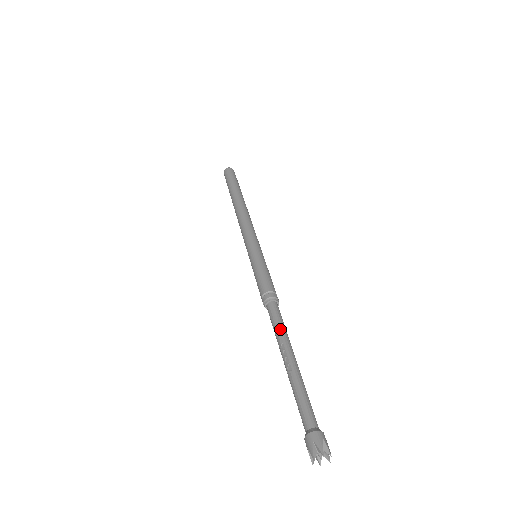
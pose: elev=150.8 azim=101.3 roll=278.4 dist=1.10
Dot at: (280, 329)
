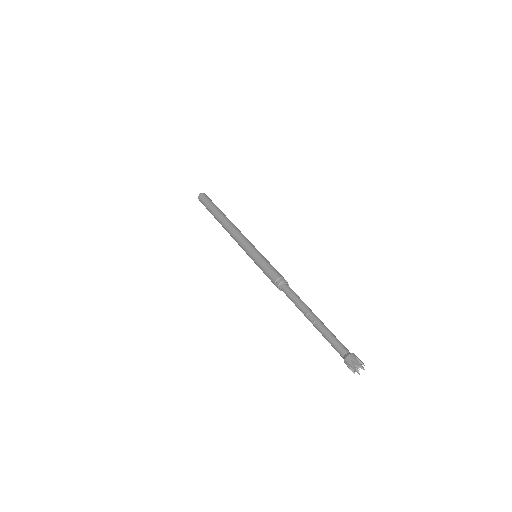
Dot at: (298, 301)
